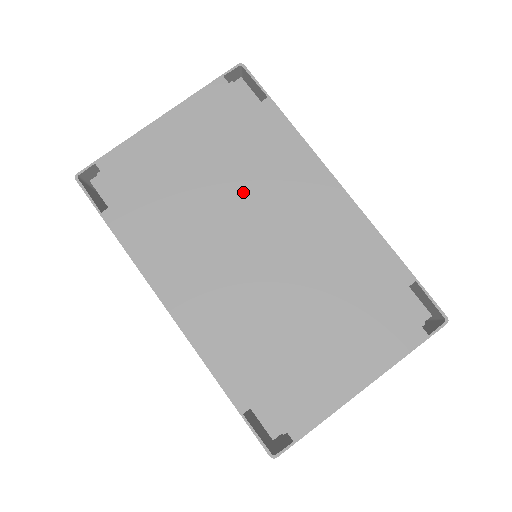
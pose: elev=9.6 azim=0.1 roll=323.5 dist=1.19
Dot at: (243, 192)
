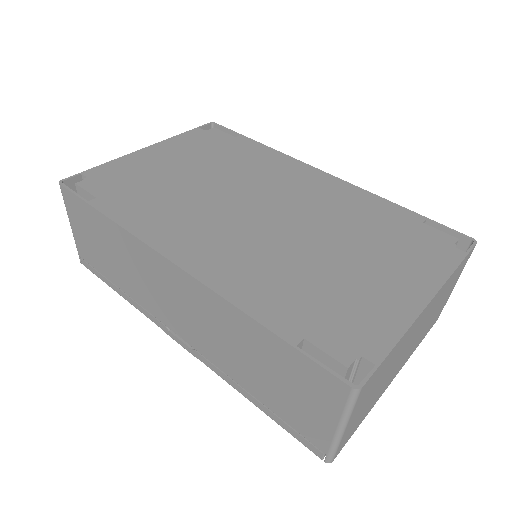
Dot at: (235, 180)
